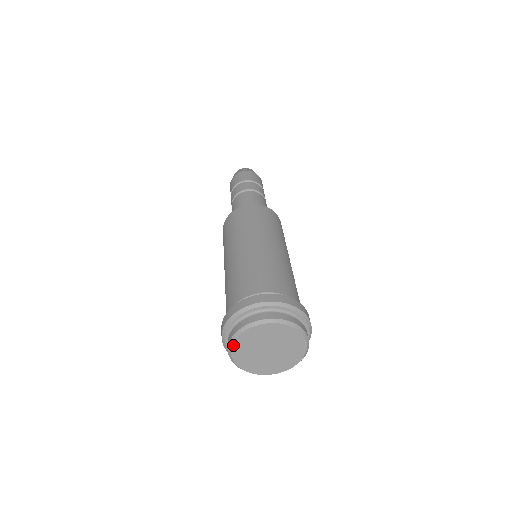
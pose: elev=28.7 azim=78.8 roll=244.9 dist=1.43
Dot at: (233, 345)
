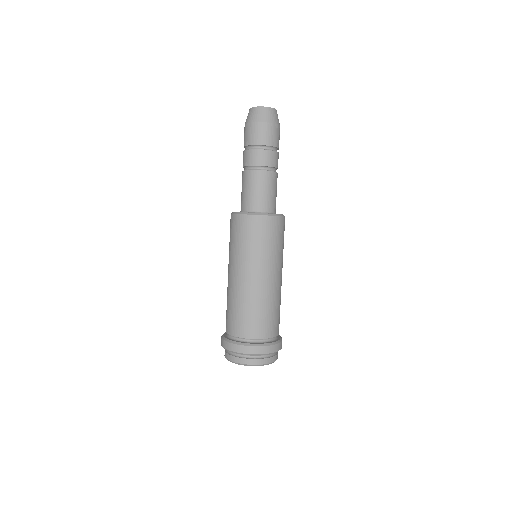
Dot at: (228, 360)
